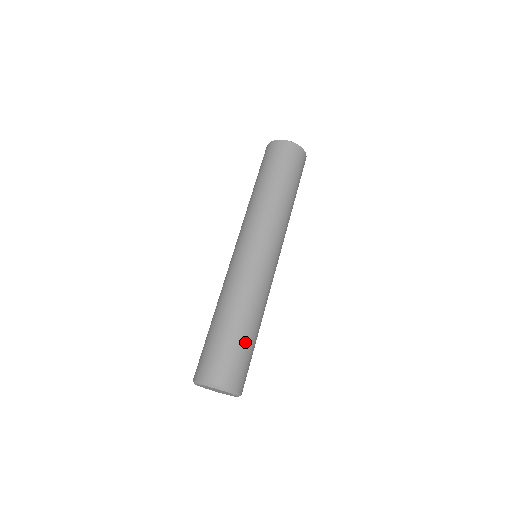
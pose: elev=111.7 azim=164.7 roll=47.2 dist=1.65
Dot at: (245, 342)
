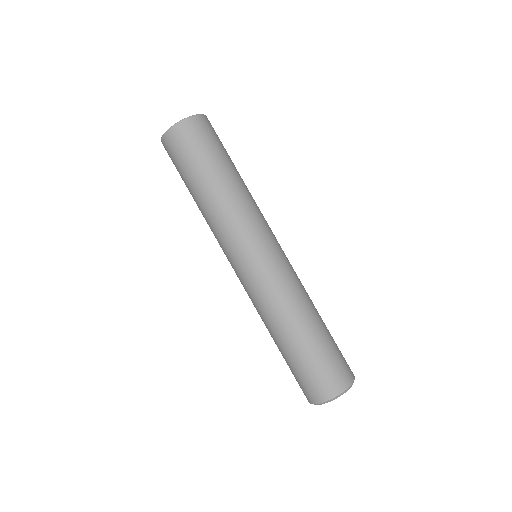
Dot at: (329, 333)
